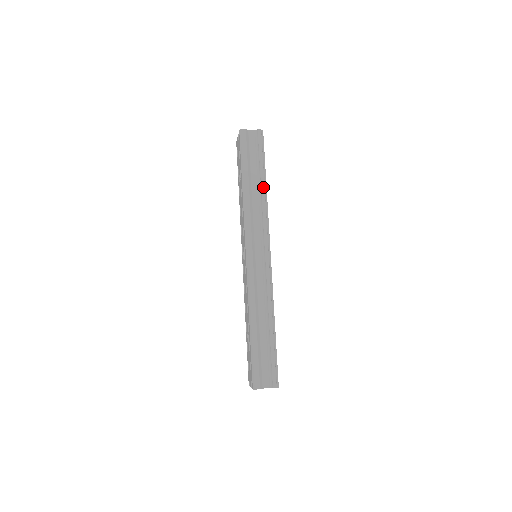
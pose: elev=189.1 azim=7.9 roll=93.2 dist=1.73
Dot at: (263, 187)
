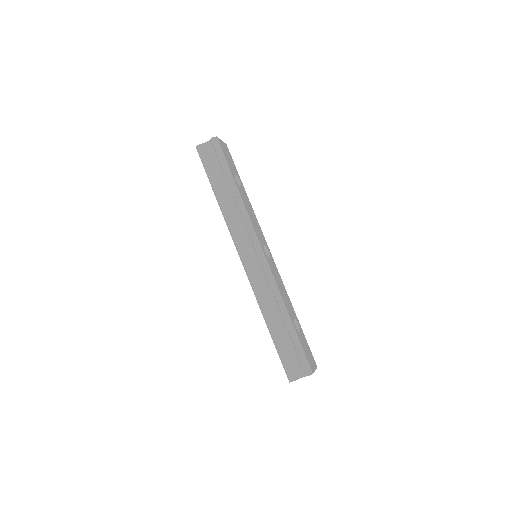
Dot at: (234, 191)
